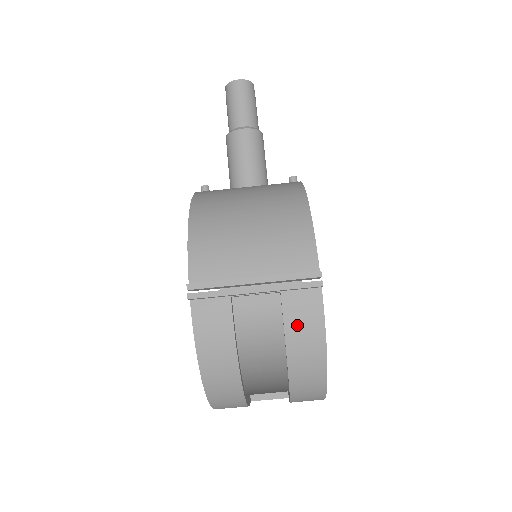
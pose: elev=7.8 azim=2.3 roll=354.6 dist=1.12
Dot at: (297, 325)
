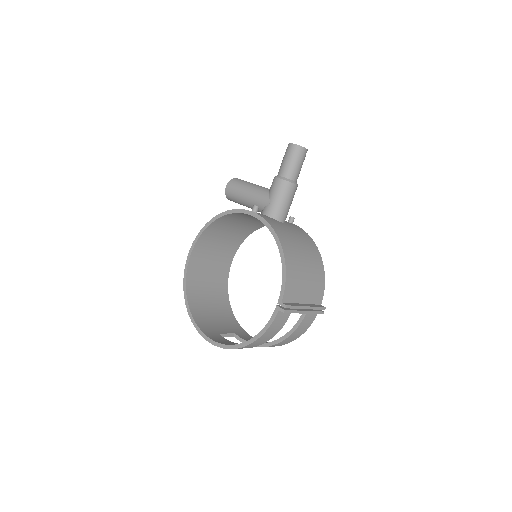
Dot at: (302, 326)
